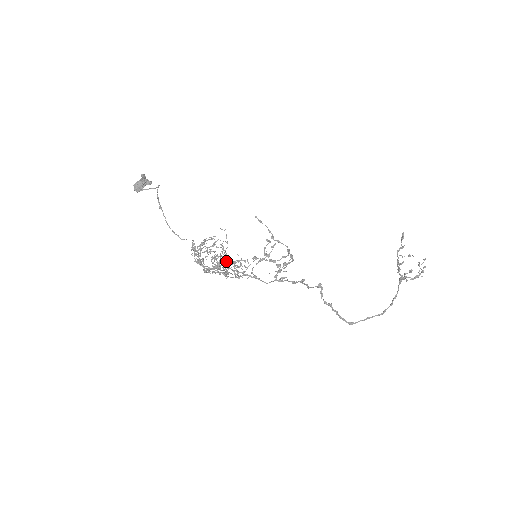
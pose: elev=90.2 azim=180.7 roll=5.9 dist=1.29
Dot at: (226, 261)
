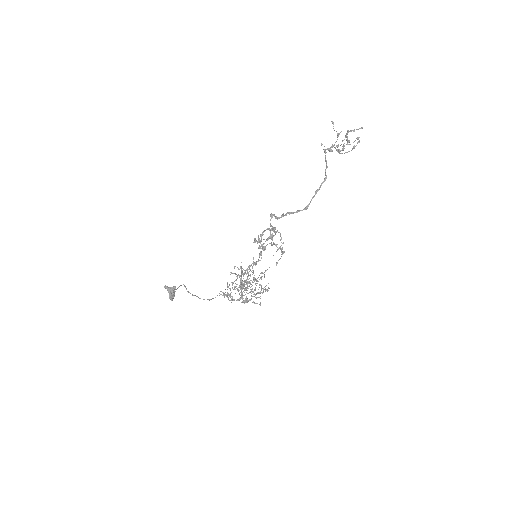
Dot at: (260, 285)
